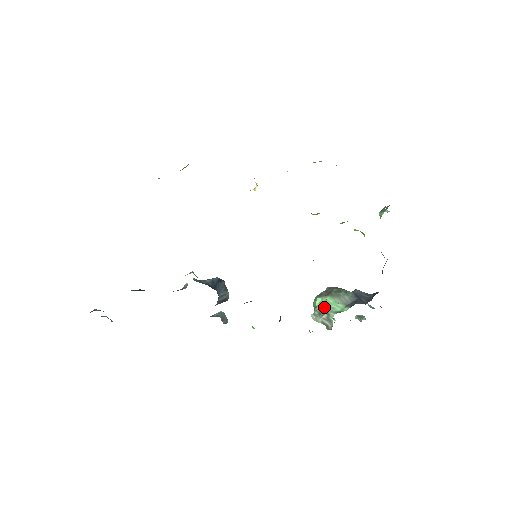
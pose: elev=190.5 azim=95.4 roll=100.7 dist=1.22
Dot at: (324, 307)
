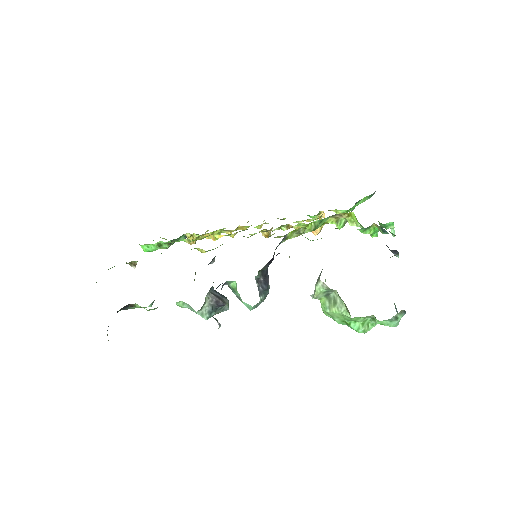
Dot at: occluded
